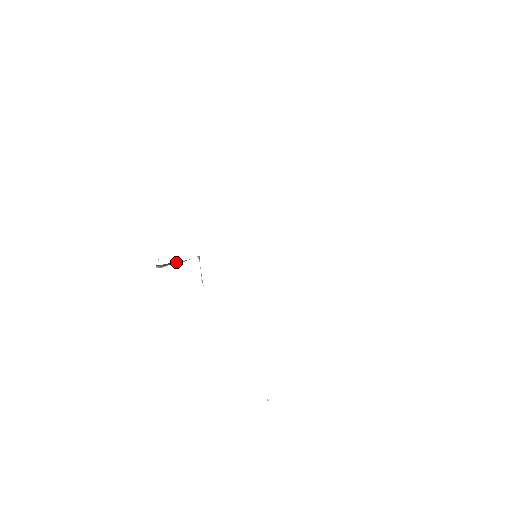
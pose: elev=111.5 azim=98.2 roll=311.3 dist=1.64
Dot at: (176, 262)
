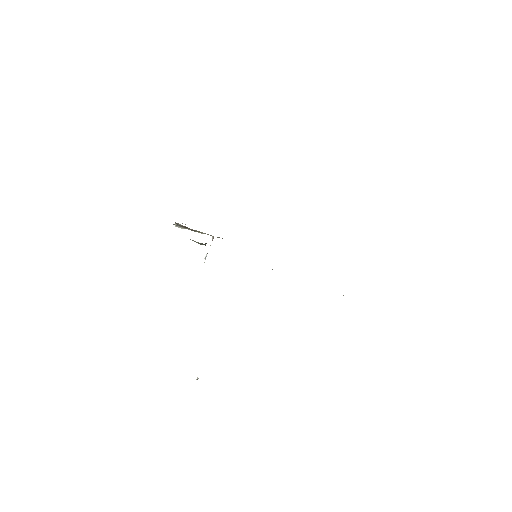
Dot at: (192, 229)
